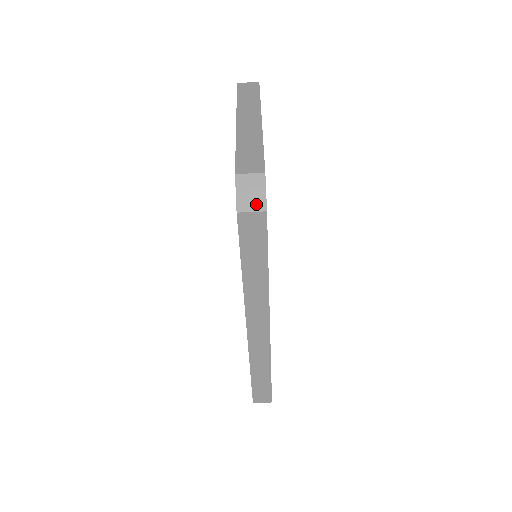
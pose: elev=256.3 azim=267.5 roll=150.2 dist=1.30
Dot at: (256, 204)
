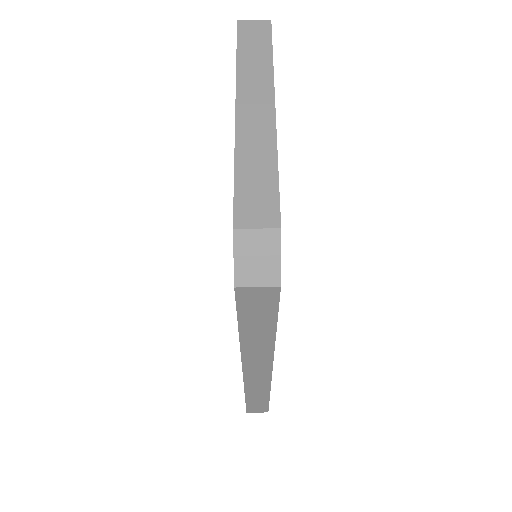
Dot at: (265, 276)
